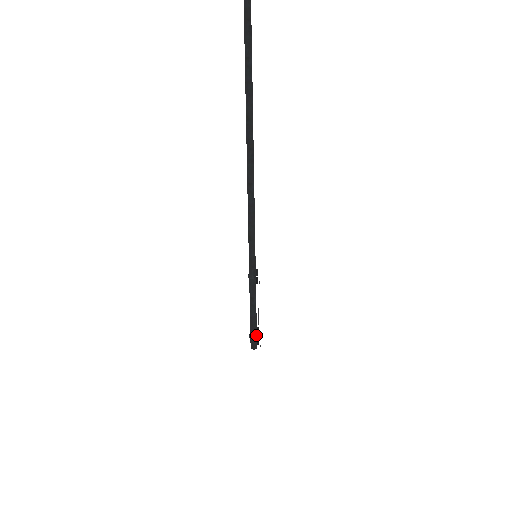
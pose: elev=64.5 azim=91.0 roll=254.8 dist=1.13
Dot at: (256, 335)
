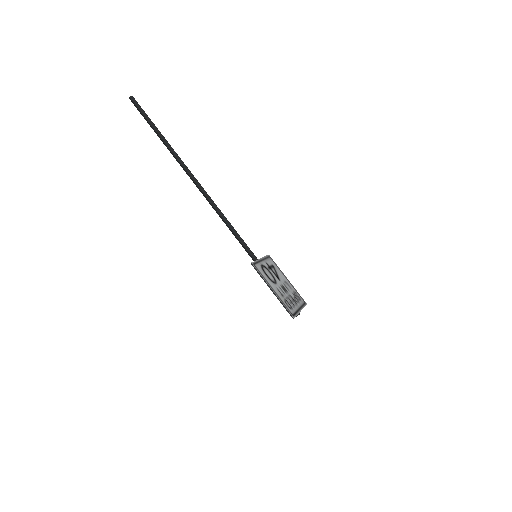
Dot at: occluded
